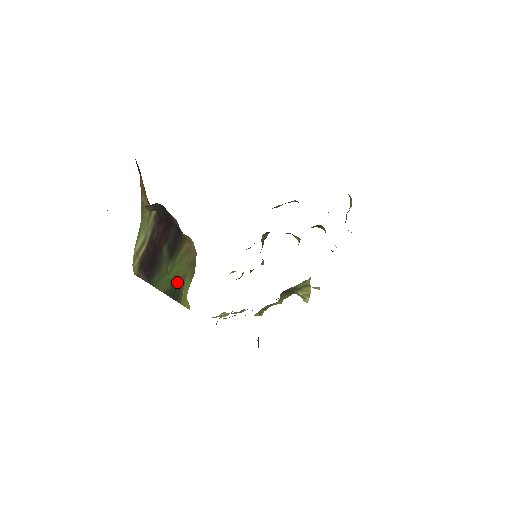
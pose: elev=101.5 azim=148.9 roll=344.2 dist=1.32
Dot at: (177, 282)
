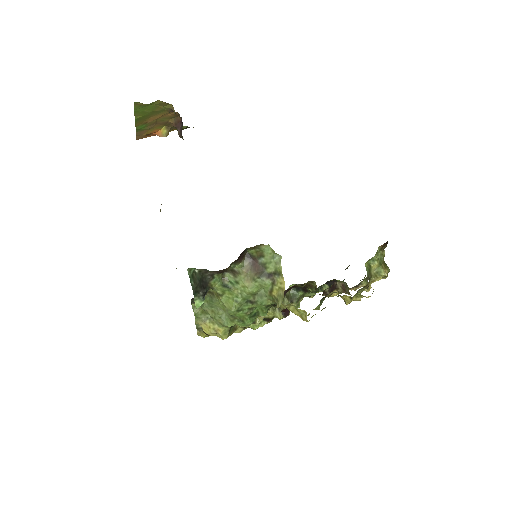
Dot at: occluded
